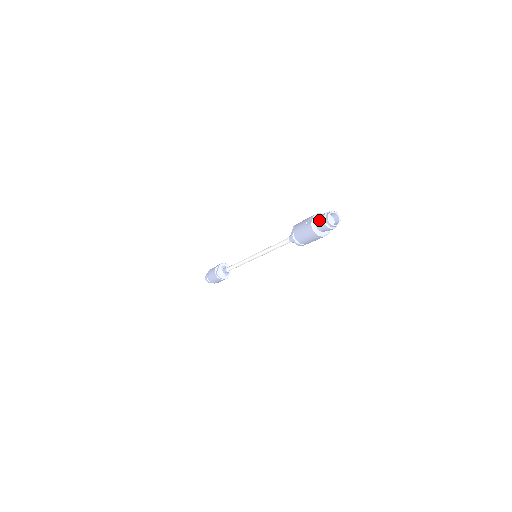
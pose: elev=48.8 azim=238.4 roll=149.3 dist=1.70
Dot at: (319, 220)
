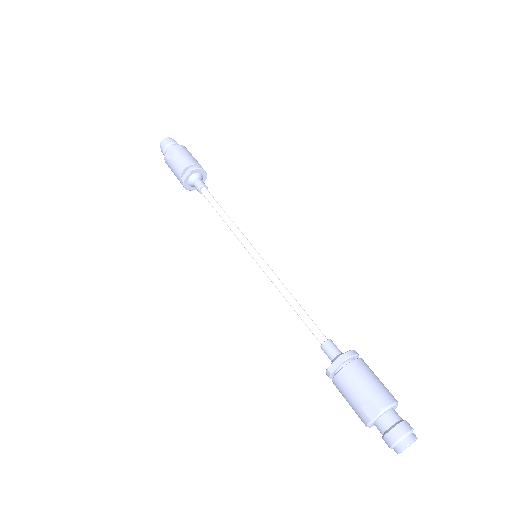
Dot at: (386, 428)
